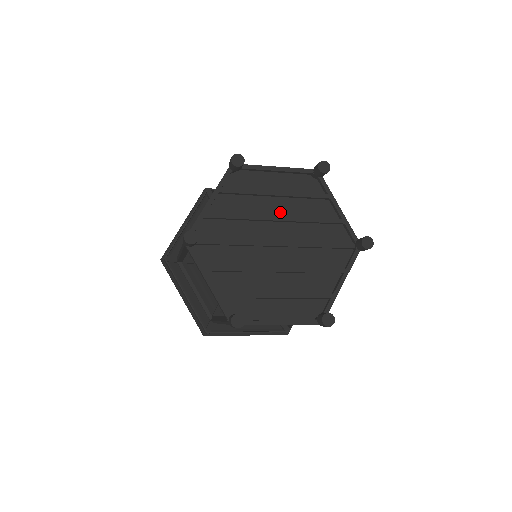
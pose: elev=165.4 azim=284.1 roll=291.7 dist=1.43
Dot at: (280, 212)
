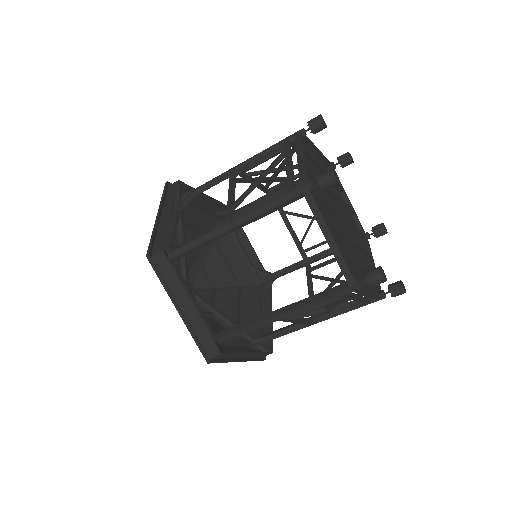
Dot at: occluded
